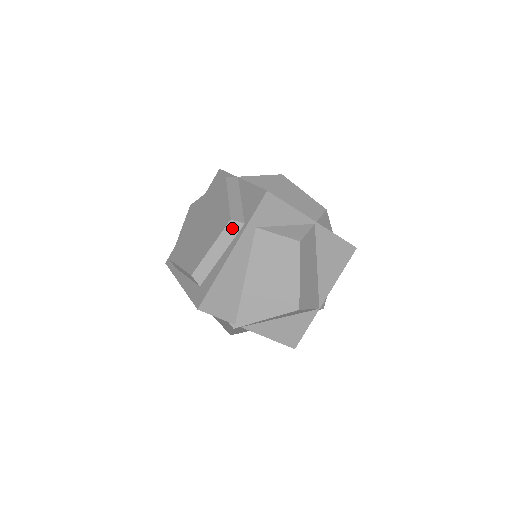
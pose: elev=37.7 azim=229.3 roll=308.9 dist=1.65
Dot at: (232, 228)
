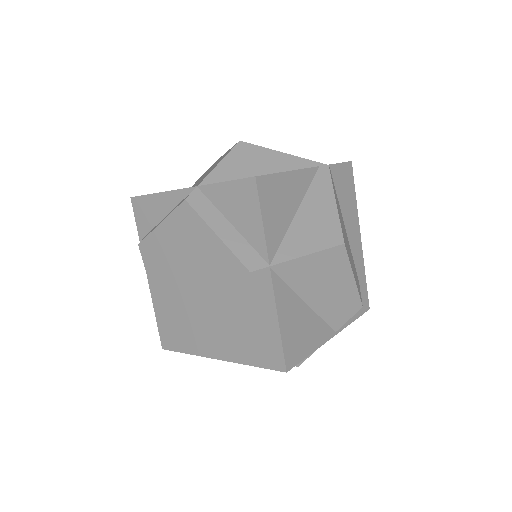
Dot at: occluded
